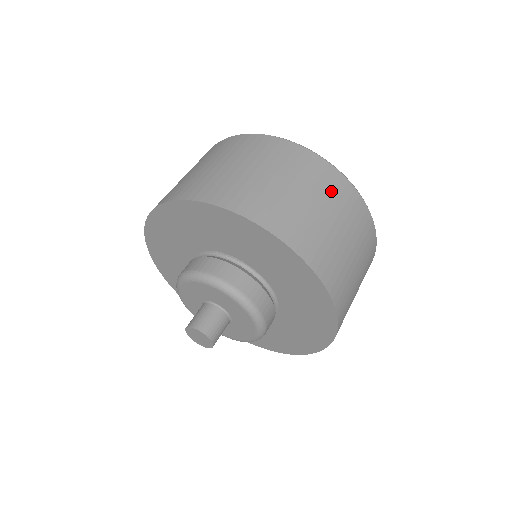
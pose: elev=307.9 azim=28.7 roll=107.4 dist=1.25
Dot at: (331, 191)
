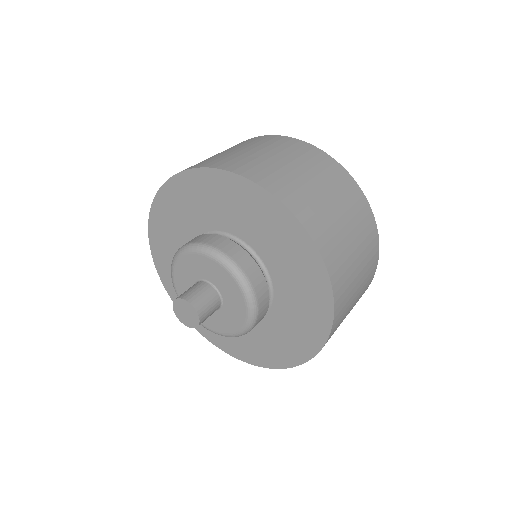
Dot at: (257, 142)
